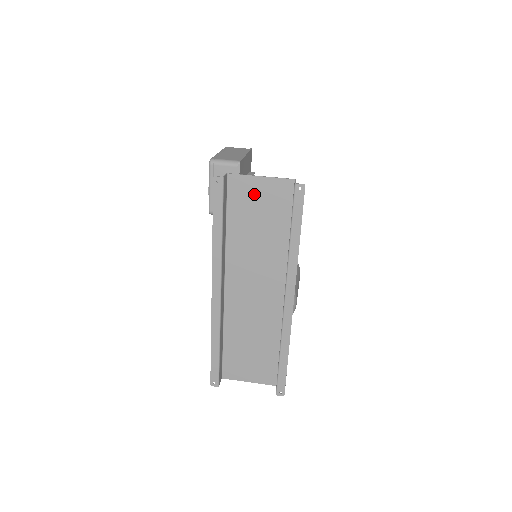
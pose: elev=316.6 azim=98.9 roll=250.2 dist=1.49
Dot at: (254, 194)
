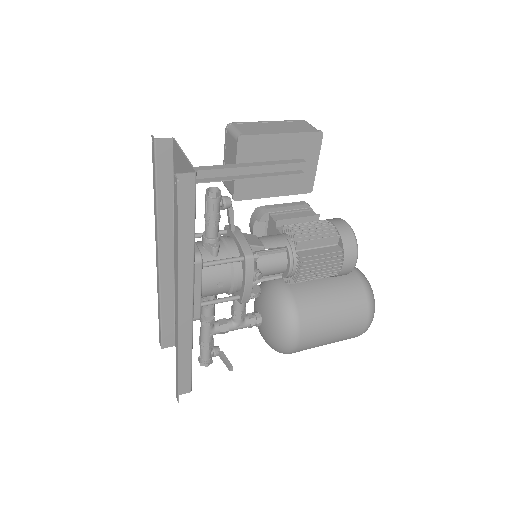
Dot at: (182, 172)
